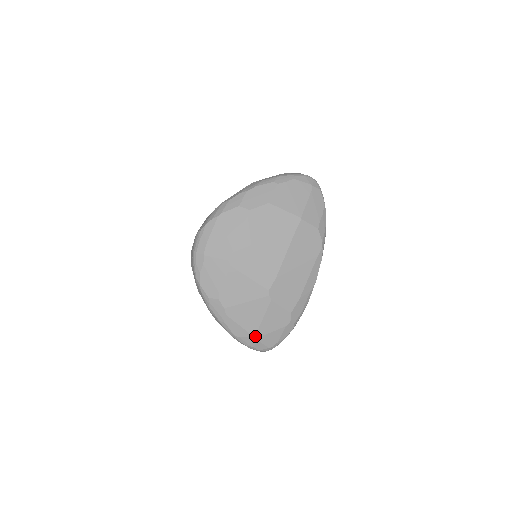
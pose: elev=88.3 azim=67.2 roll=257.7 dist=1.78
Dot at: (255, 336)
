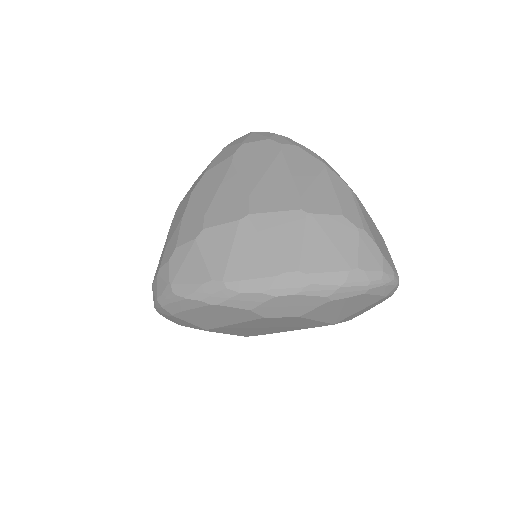
Dot at: occluded
